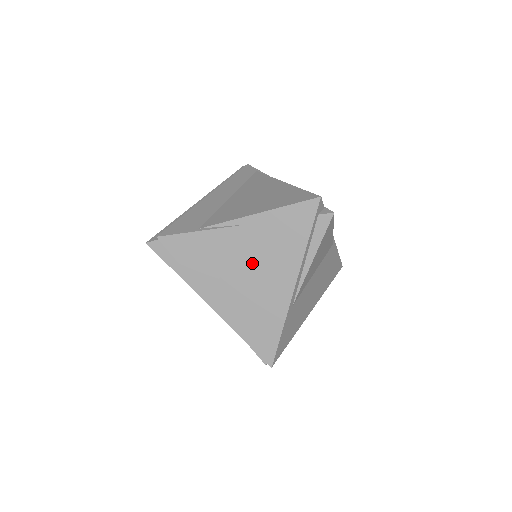
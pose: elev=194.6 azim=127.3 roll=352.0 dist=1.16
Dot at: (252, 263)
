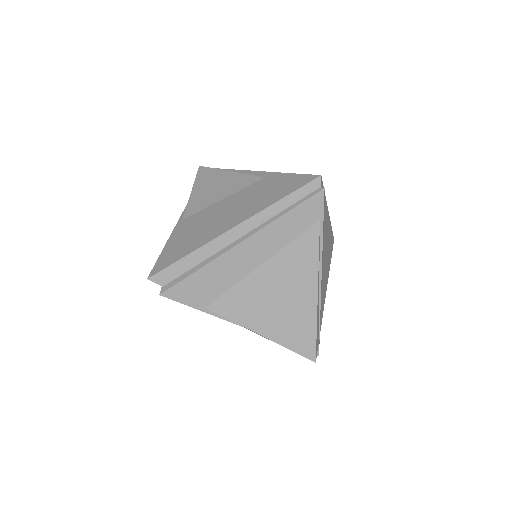
Dot at: occluded
